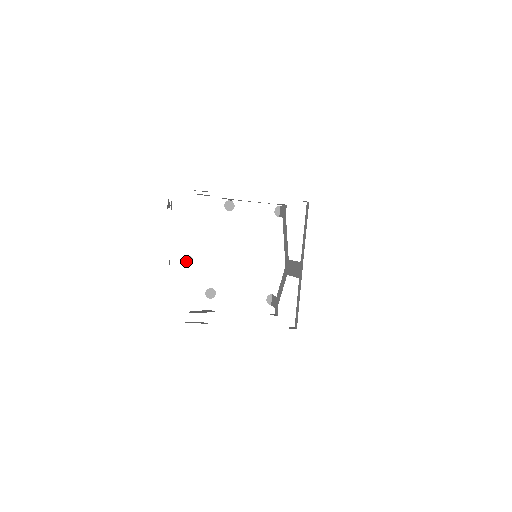
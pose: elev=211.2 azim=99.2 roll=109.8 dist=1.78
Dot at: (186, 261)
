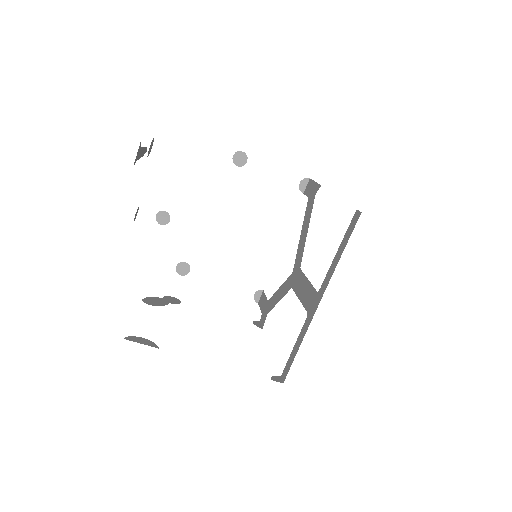
Dot at: (160, 218)
